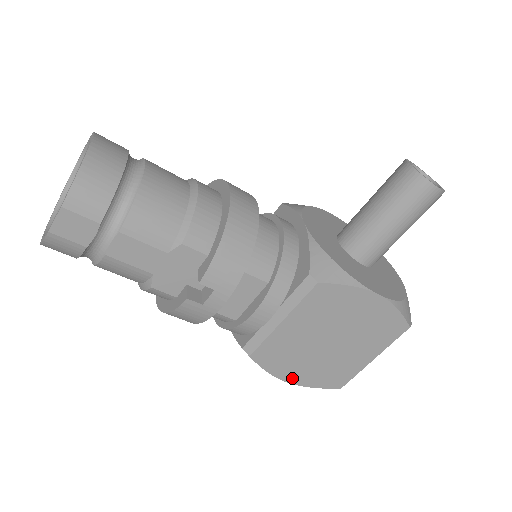
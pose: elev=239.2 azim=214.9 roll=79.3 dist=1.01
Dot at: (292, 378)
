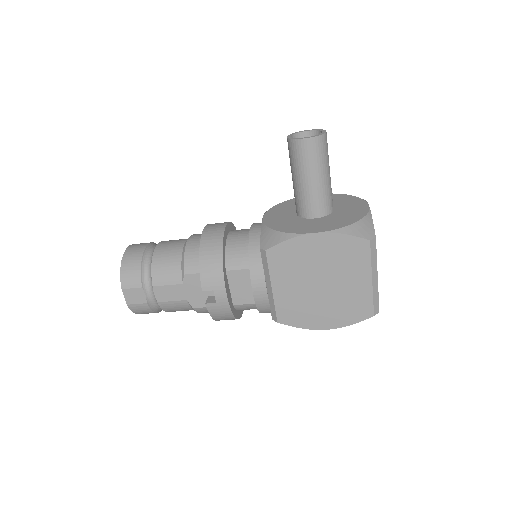
Dot at: (325, 325)
